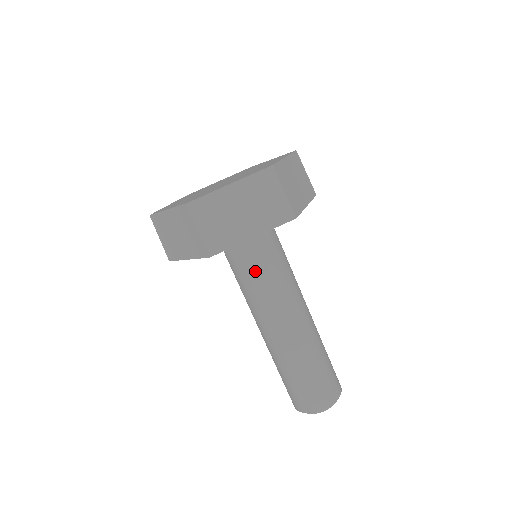
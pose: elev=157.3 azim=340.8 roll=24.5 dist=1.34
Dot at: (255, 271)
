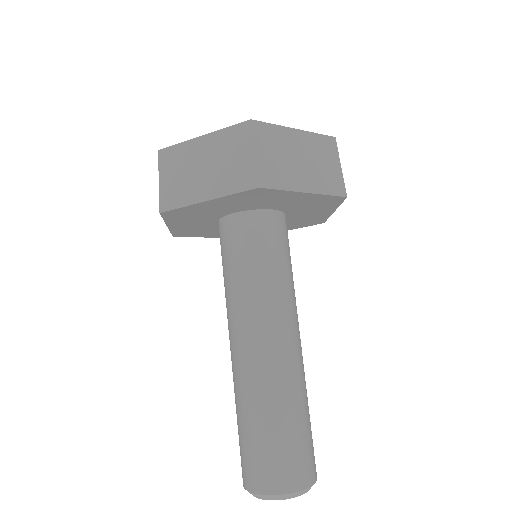
Dot at: (232, 263)
